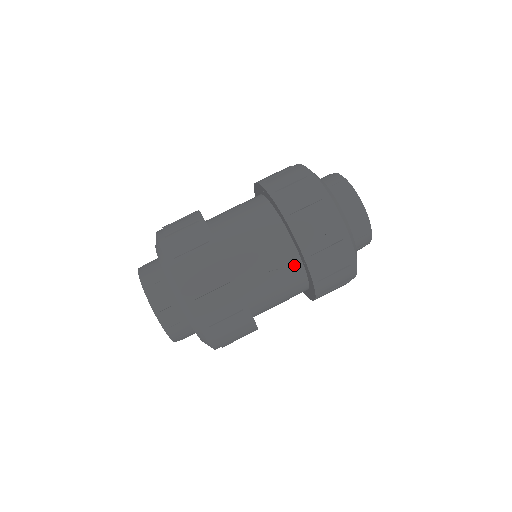
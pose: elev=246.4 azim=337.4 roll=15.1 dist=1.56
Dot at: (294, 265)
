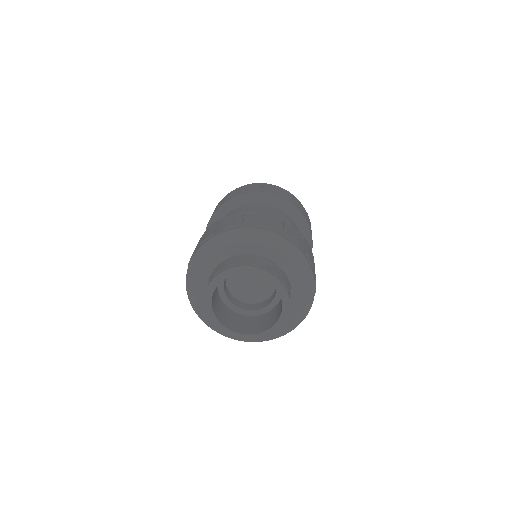
Dot at: (273, 208)
